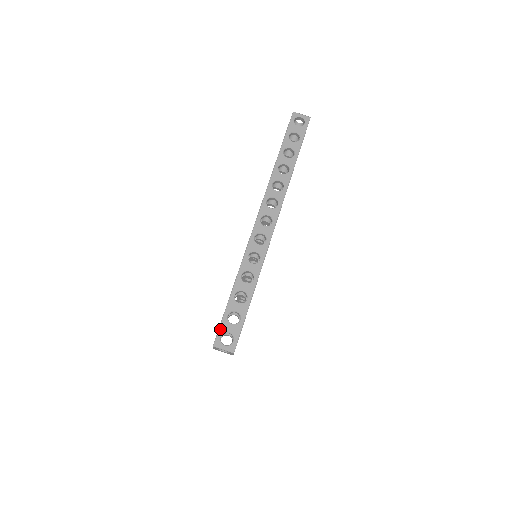
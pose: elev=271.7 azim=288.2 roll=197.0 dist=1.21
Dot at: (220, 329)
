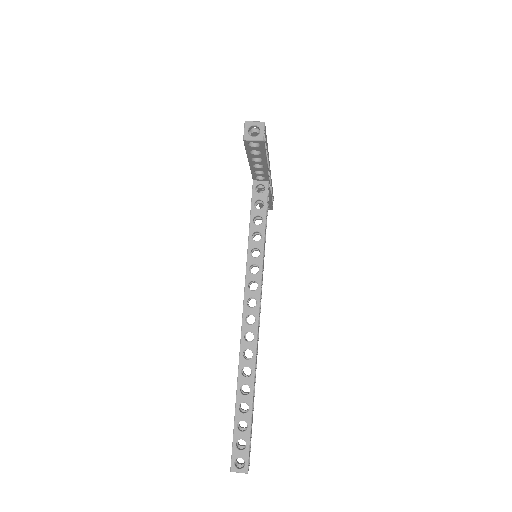
Dot at: occluded
